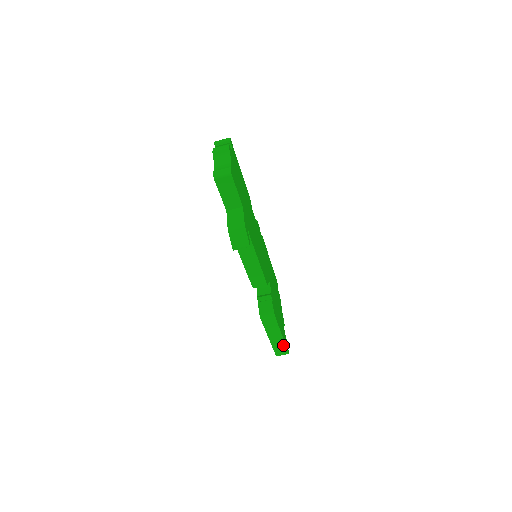
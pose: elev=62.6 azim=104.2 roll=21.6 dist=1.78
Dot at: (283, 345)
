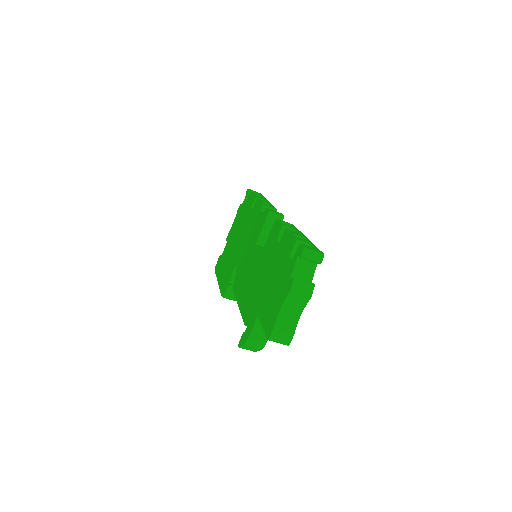
Dot at: occluded
